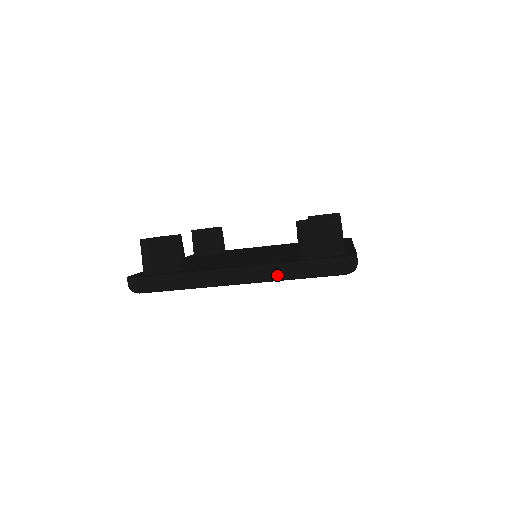
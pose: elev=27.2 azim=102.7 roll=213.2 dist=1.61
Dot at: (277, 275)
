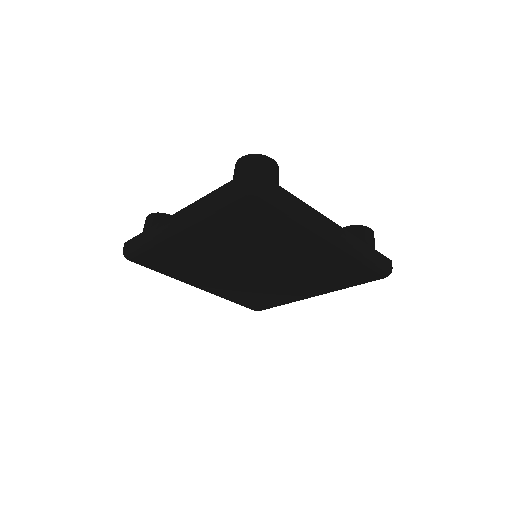
Dot at: (198, 209)
